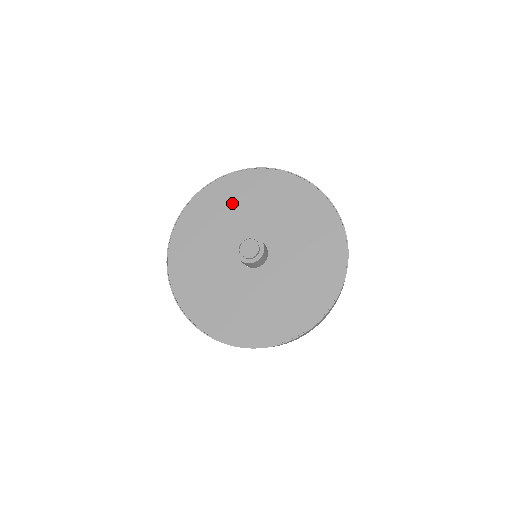
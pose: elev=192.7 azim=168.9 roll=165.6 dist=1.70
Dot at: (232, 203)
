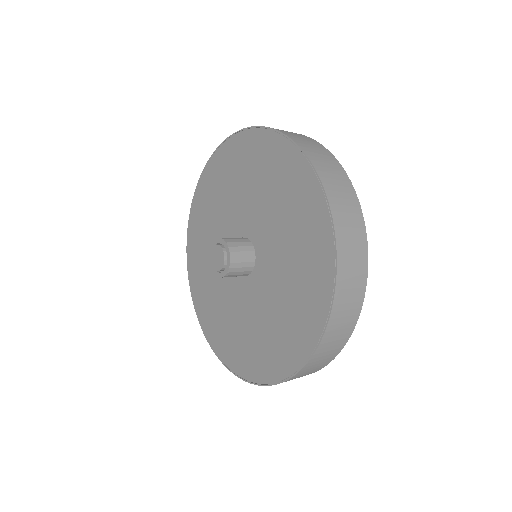
Dot at: (207, 223)
